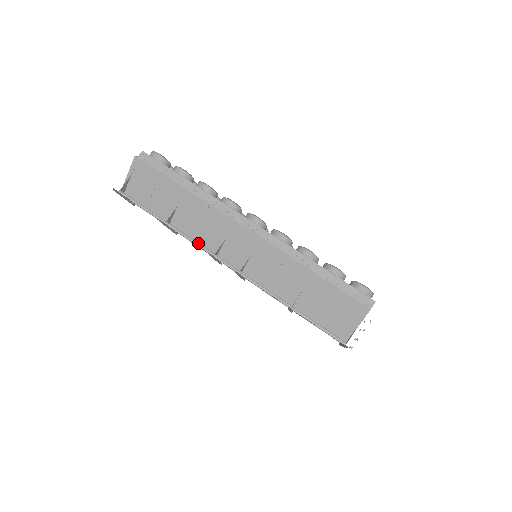
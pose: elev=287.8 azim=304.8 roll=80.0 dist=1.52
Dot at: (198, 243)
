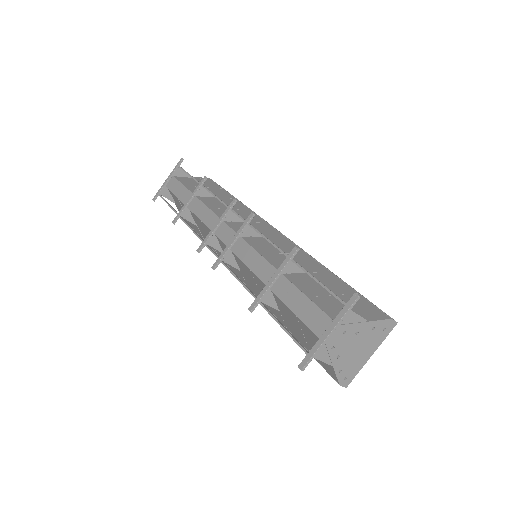
Dot at: (222, 201)
